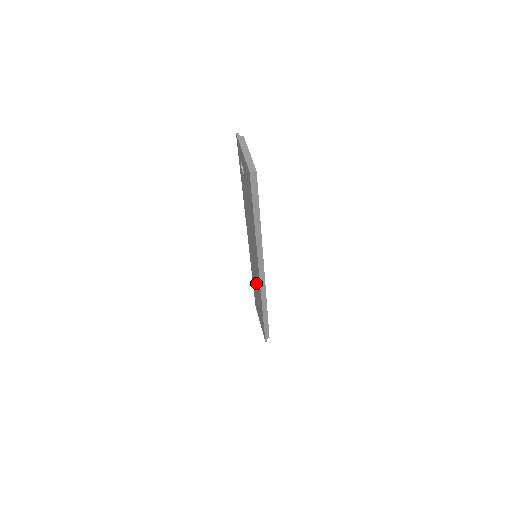
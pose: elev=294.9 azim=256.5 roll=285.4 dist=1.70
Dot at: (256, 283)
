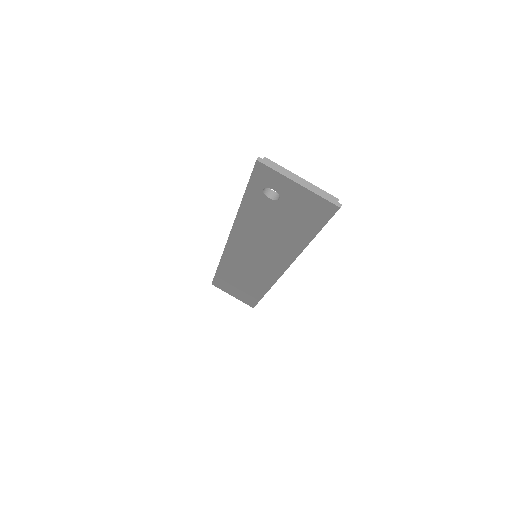
Dot at: (248, 275)
